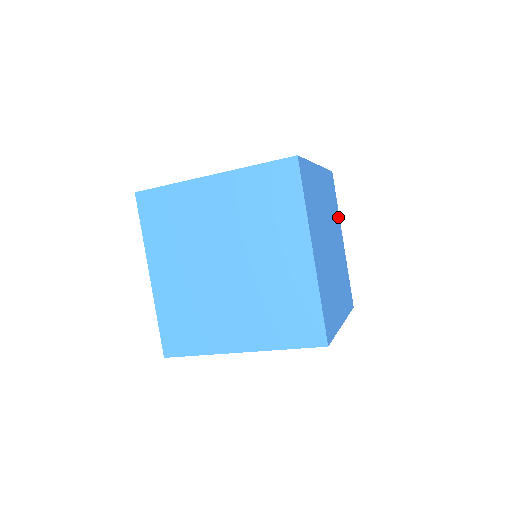
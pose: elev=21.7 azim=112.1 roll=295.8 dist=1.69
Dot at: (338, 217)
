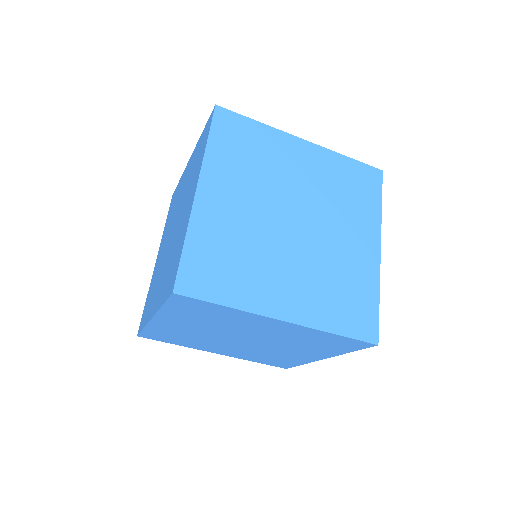
Dot at: (274, 136)
